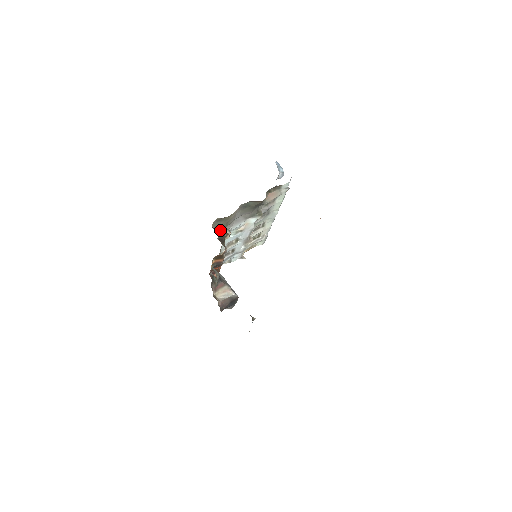
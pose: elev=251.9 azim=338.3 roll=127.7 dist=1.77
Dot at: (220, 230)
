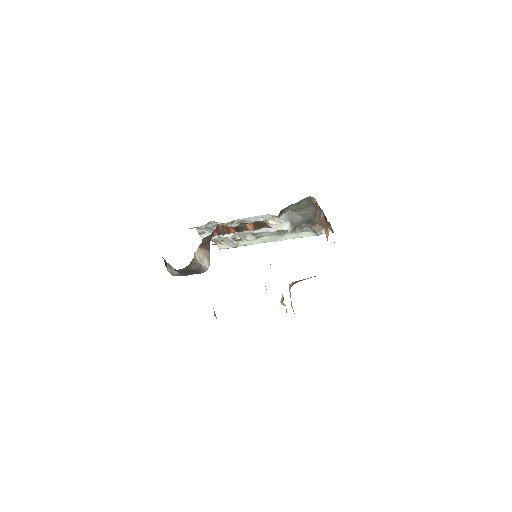
Dot at: (290, 206)
